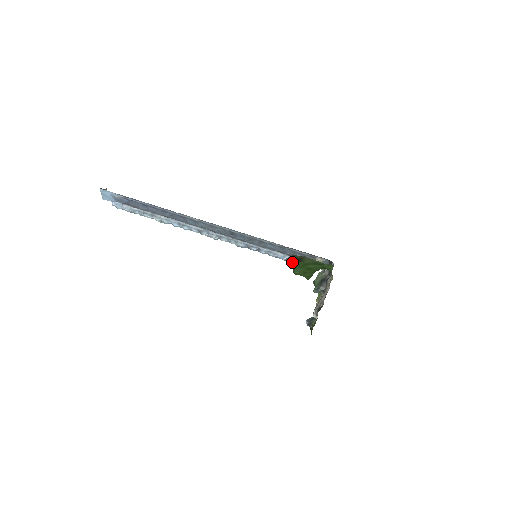
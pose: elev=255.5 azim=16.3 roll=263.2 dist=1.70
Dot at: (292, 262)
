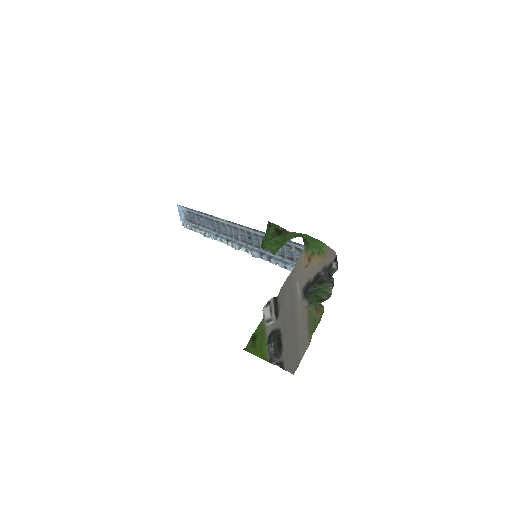
Dot at: occluded
